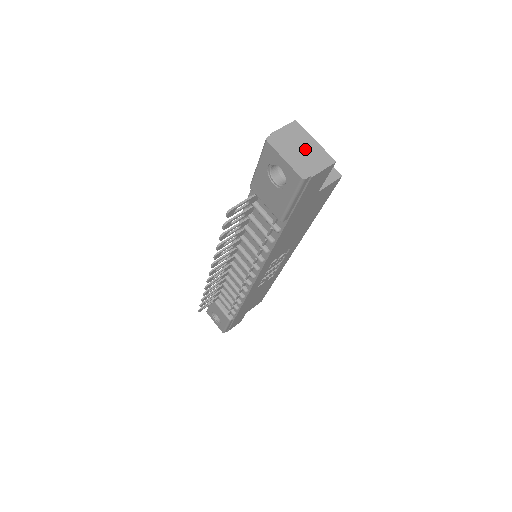
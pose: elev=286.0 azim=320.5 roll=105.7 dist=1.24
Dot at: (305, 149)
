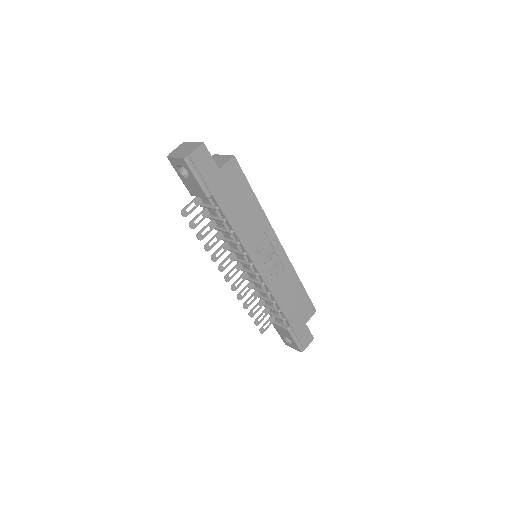
Dot at: (187, 148)
